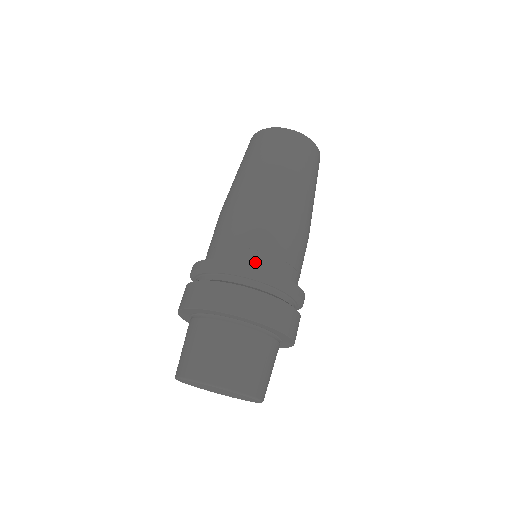
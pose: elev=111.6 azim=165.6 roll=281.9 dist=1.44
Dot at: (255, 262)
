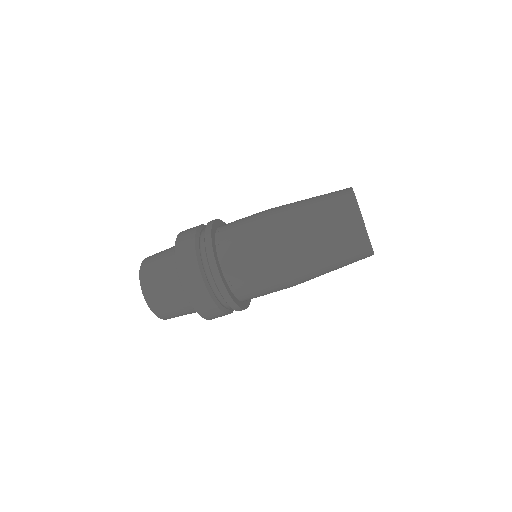
Dot at: (239, 292)
